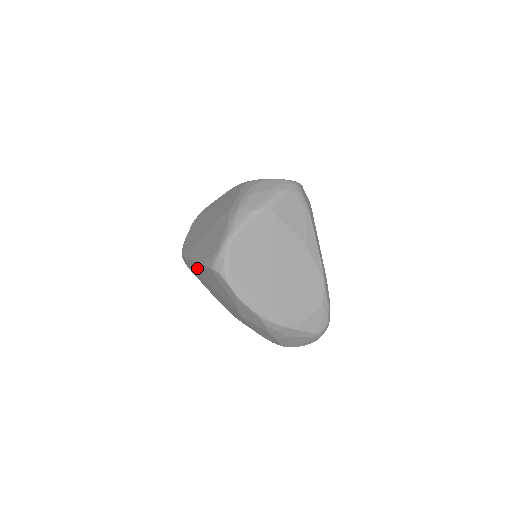
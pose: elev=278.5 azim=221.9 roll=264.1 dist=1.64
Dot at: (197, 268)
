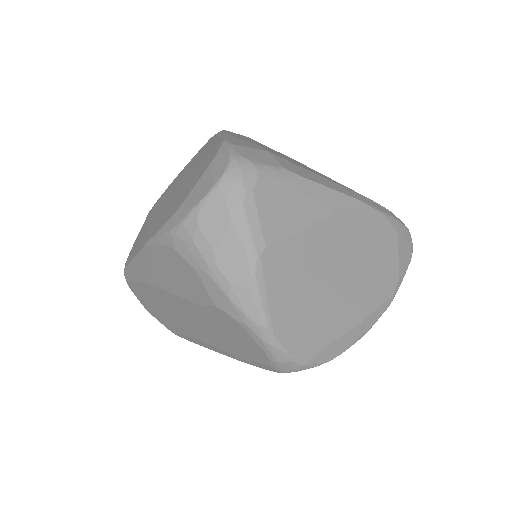
Dot at: occluded
